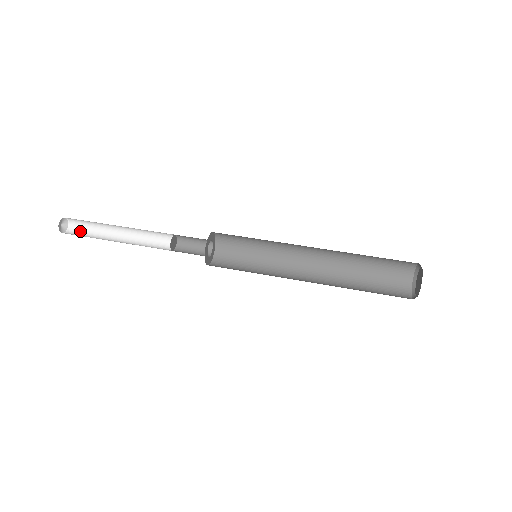
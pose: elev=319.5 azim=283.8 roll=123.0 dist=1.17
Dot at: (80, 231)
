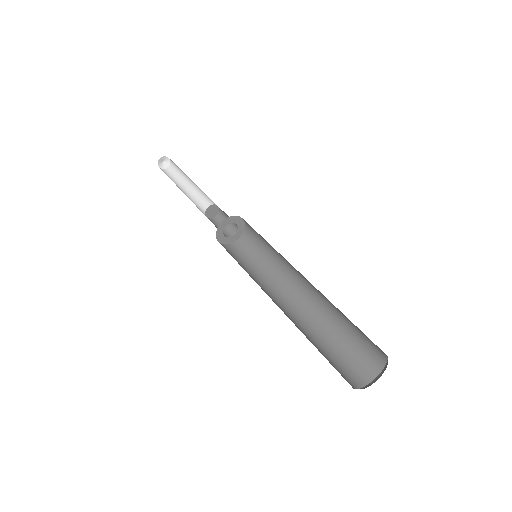
Dot at: (173, 172)
